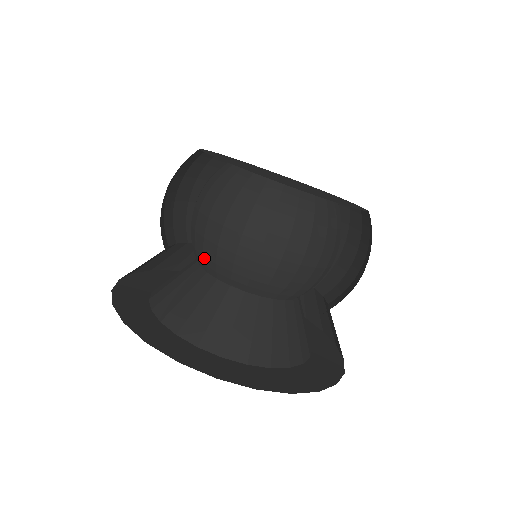
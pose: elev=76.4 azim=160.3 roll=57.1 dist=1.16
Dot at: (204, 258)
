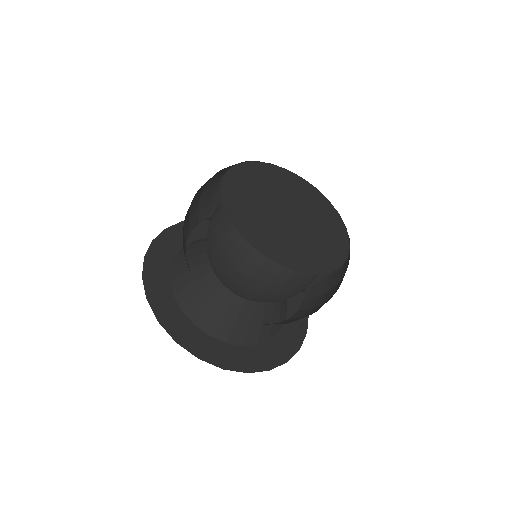
Dot at: (217, 275)
